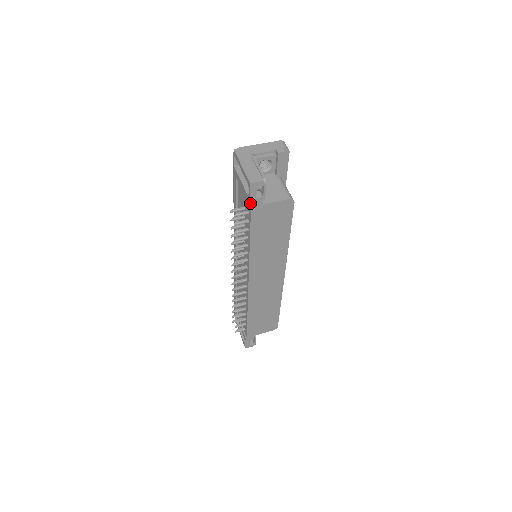
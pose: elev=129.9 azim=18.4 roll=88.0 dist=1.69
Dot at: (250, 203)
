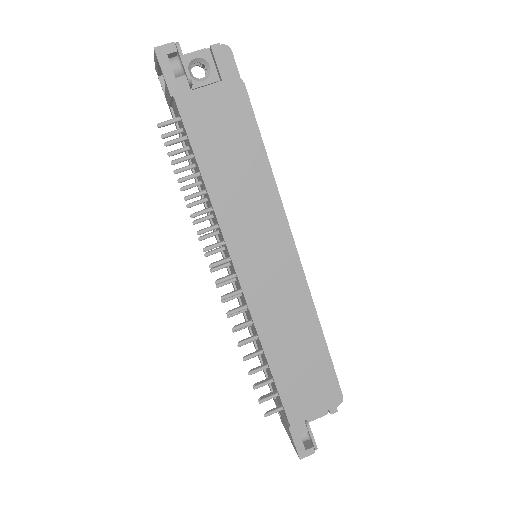
Dot at: (169, 89)
